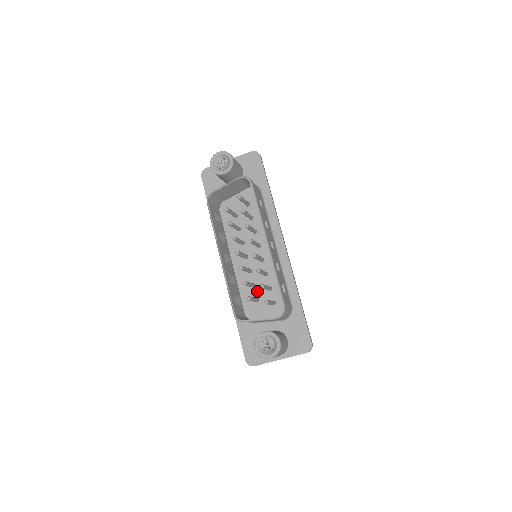
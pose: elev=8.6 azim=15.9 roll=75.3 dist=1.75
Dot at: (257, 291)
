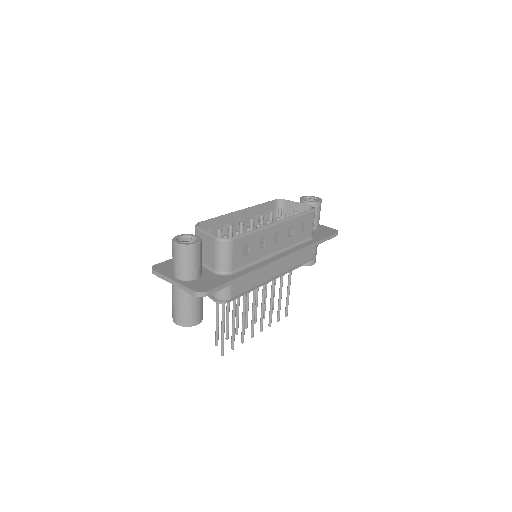
Dot at: occluded
